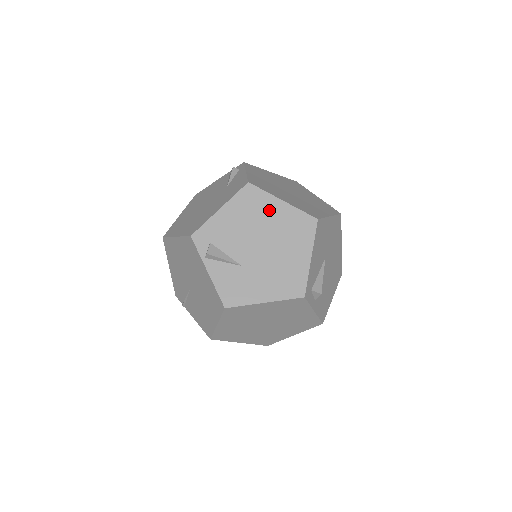
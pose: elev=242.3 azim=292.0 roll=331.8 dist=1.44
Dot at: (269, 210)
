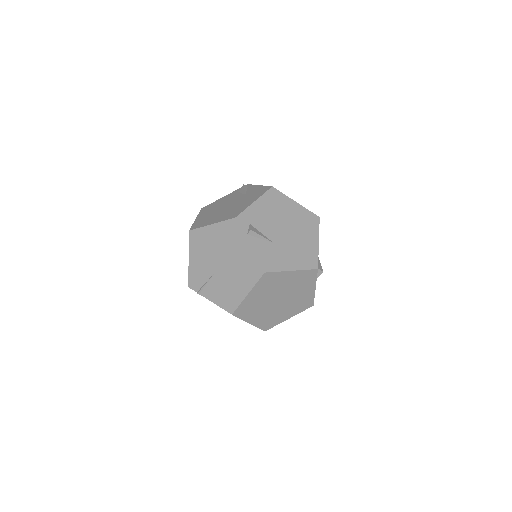
Dot at: (288, 207)
